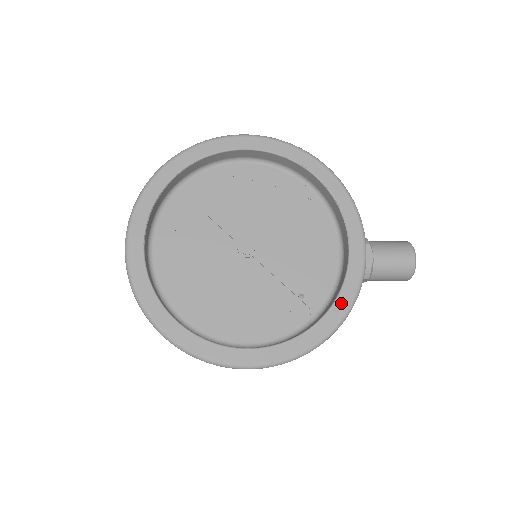
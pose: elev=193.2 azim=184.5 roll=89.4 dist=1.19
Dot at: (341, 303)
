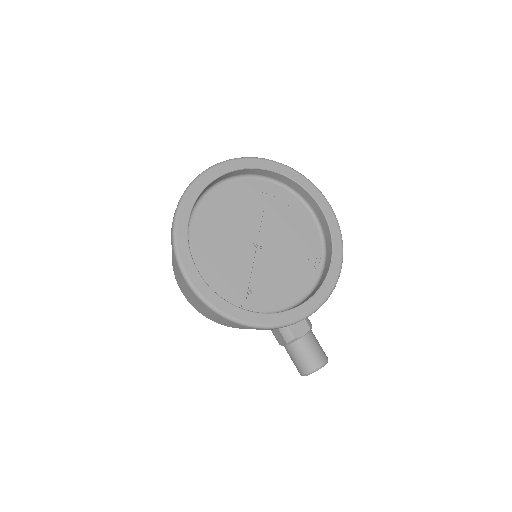
Dot at: (262, 318)
